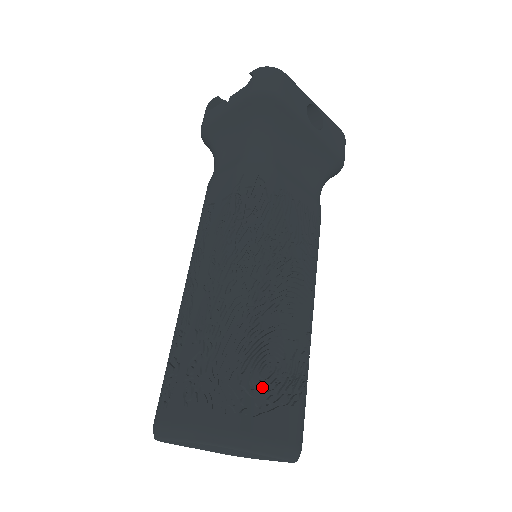
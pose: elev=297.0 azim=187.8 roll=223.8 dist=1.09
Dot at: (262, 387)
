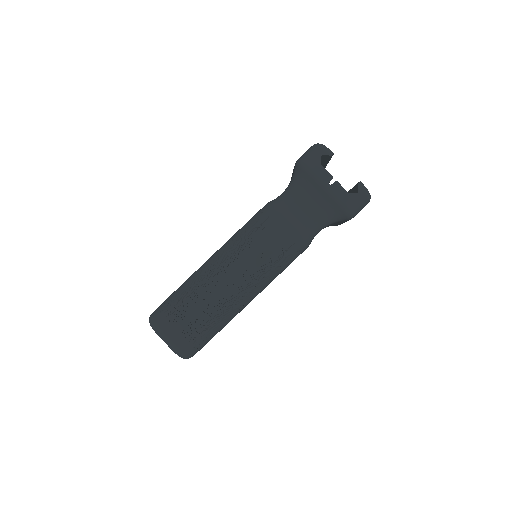
Dot at: occluded
